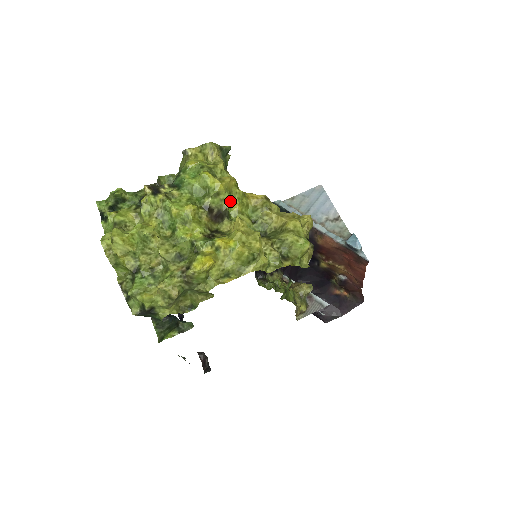
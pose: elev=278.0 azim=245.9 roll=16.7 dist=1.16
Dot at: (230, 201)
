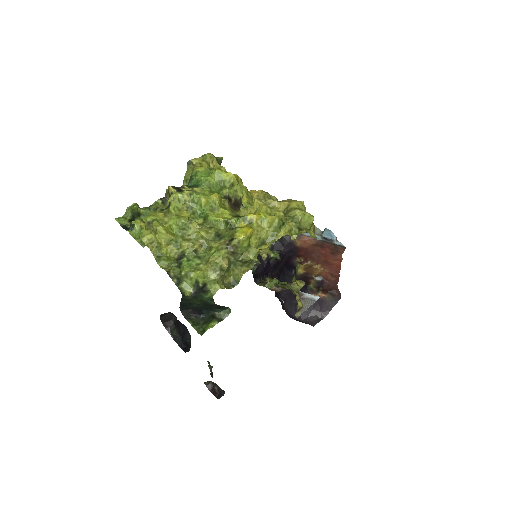
Dot at: occluded
